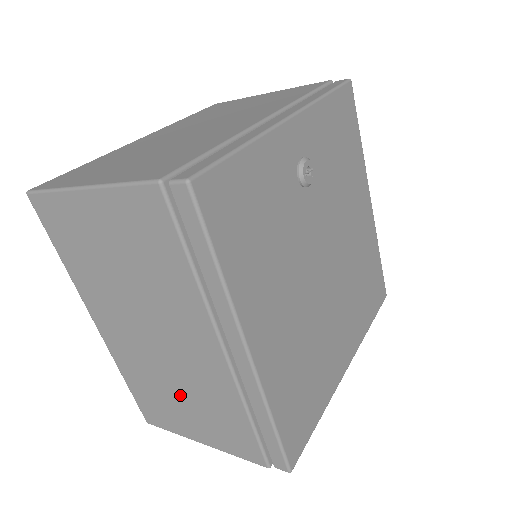
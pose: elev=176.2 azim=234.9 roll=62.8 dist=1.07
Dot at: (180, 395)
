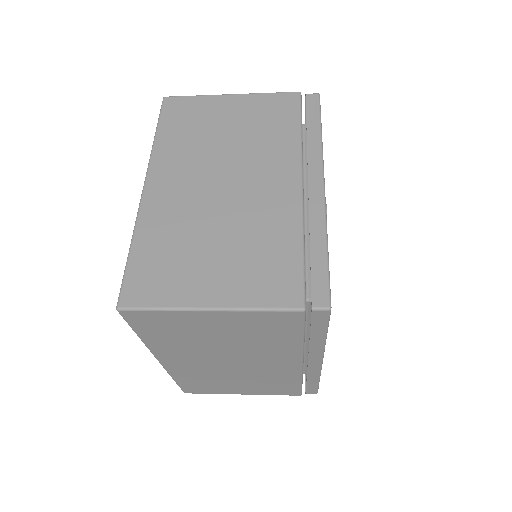
Dot at: (238, 381)
